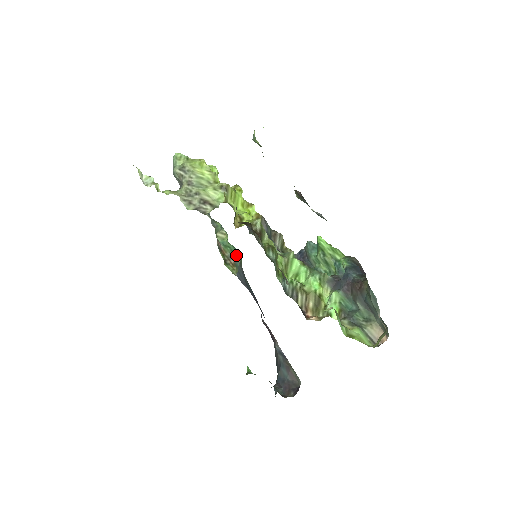
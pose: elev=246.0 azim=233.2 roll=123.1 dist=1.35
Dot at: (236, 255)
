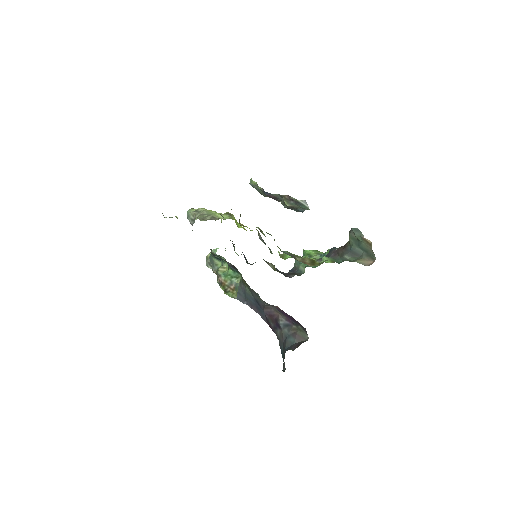
Dot at: (236, 279)
